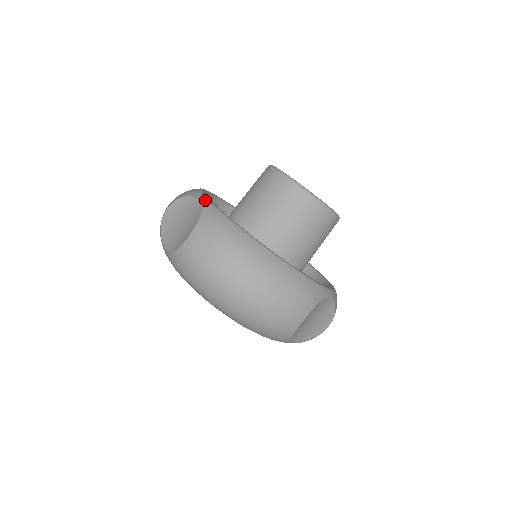
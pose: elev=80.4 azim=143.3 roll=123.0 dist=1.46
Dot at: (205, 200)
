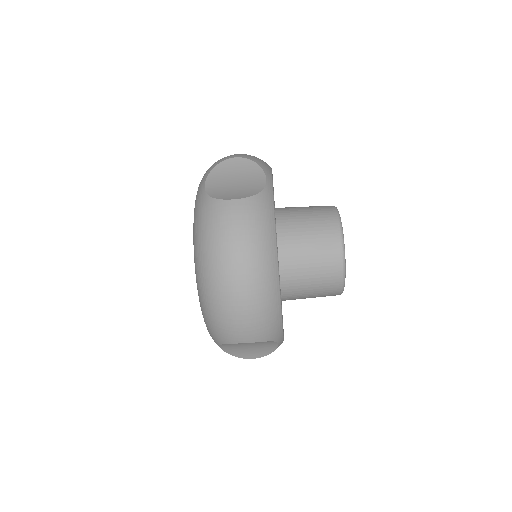
Dot at: (271, 184)
